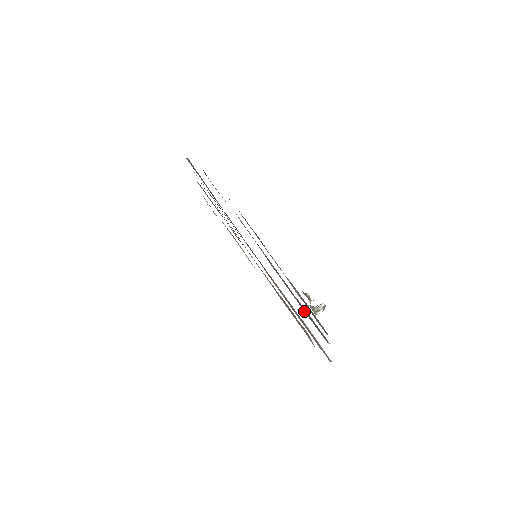
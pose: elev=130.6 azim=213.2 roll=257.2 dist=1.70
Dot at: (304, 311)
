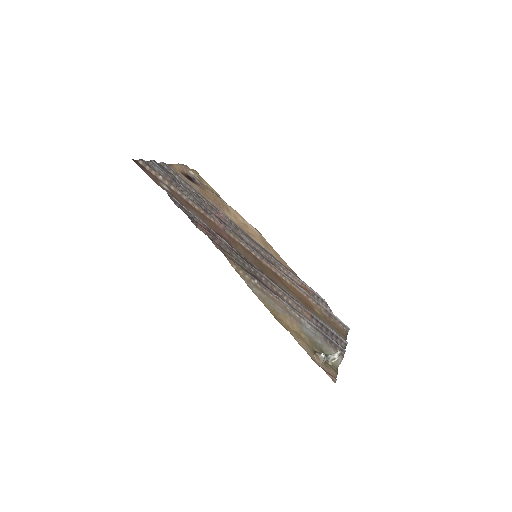
Dot at: (318, 324)
